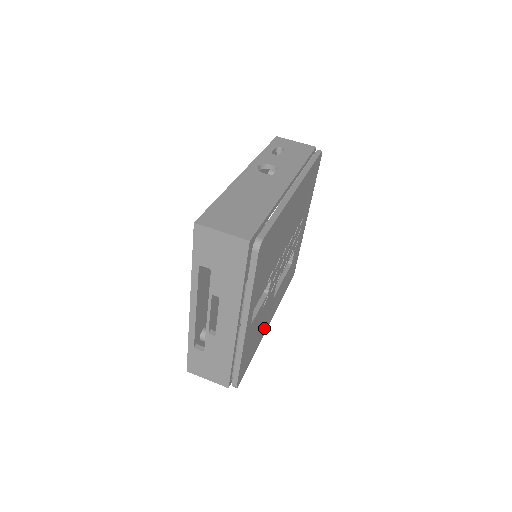
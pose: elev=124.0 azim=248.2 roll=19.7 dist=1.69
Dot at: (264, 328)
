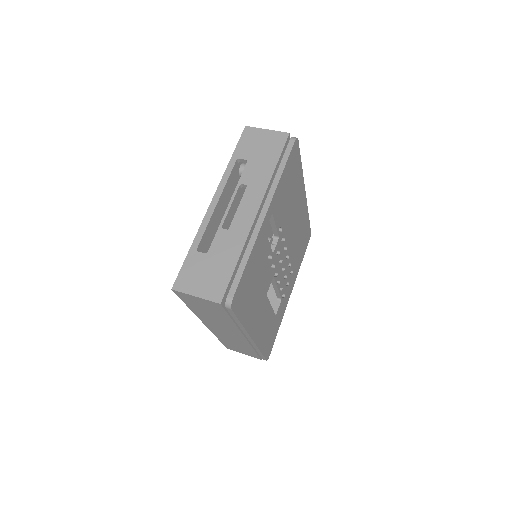
Dot at: (253, 318)
